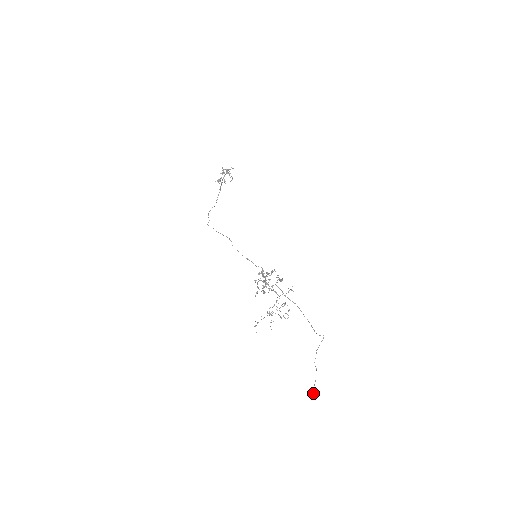
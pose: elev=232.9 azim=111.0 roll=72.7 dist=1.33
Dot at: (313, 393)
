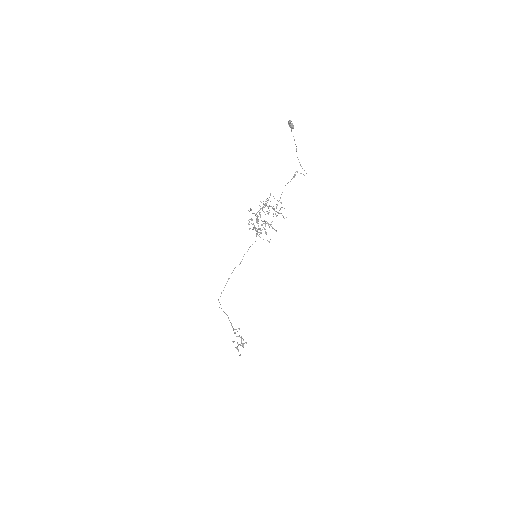
Dot at: (288, 124)
